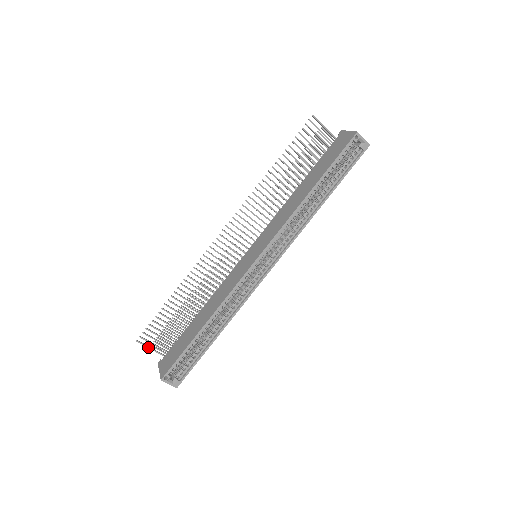
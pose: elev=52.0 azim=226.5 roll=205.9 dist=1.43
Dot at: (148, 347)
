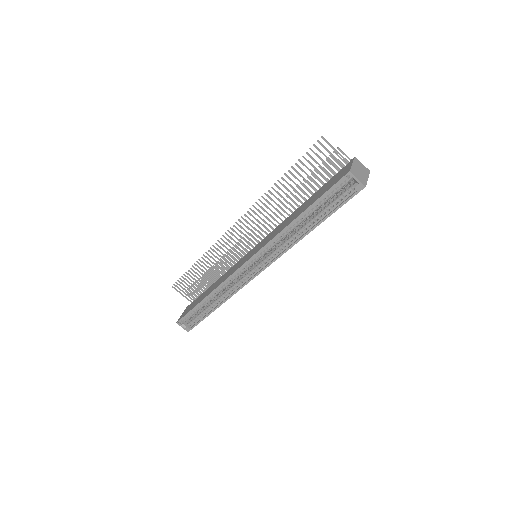
Dot at: (180, 293)
